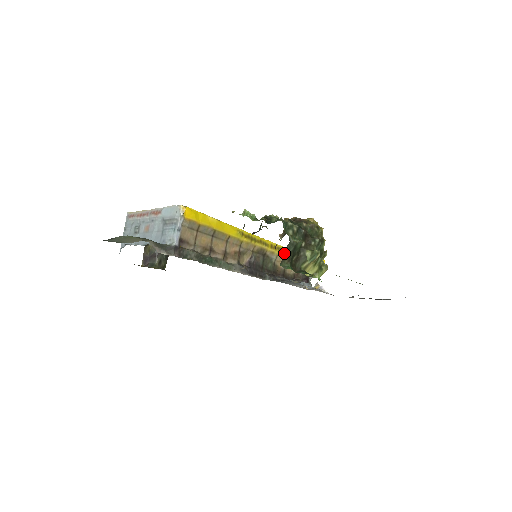
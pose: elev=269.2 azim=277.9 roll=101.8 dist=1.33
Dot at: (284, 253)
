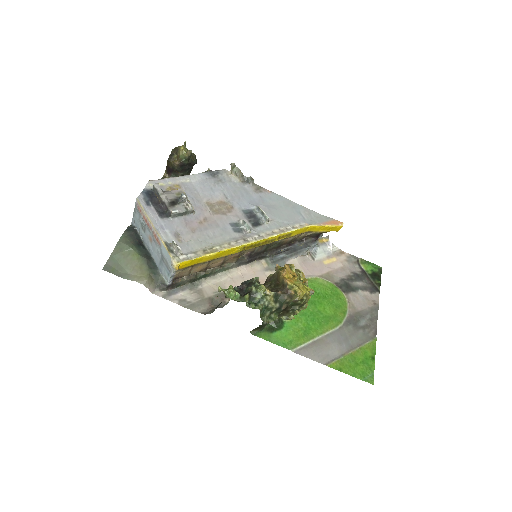
Dot at: (294, 233)
